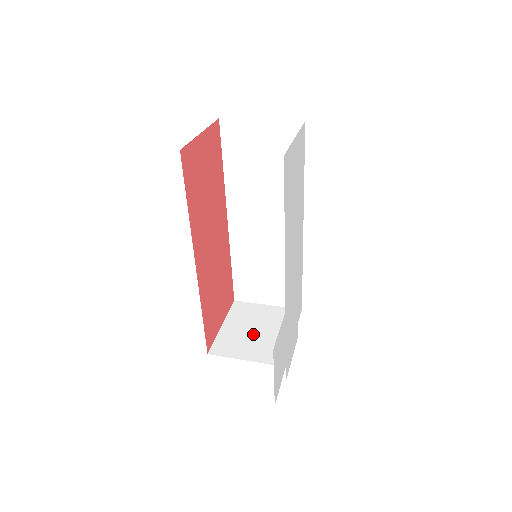
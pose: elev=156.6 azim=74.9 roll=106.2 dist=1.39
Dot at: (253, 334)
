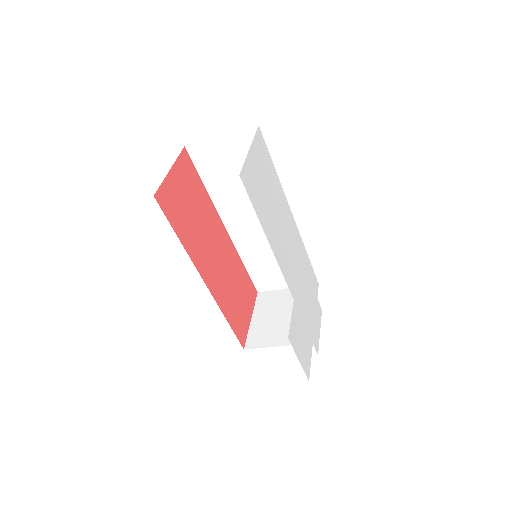
Dot at: (279, 320)
